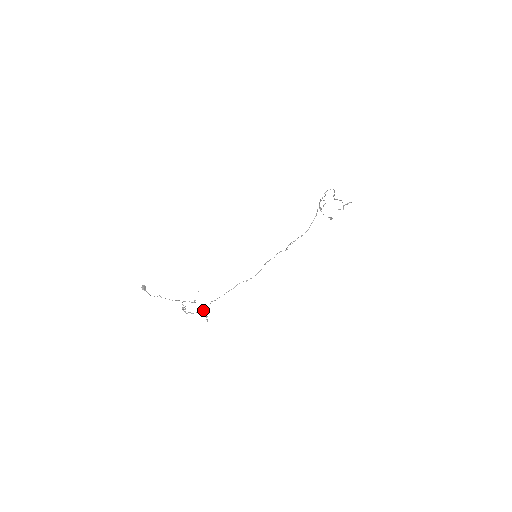
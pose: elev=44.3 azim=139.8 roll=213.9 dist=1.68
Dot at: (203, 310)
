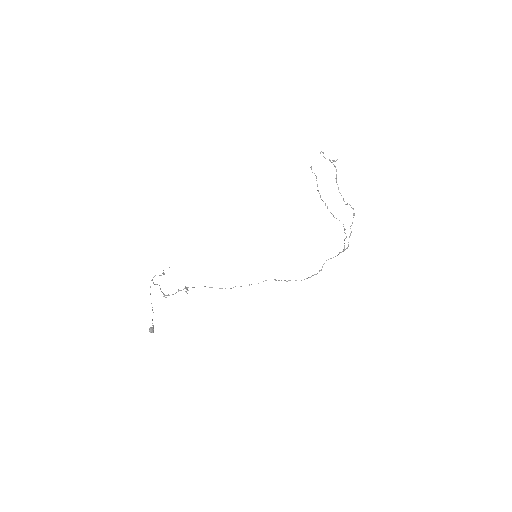
Dot at: occluded
